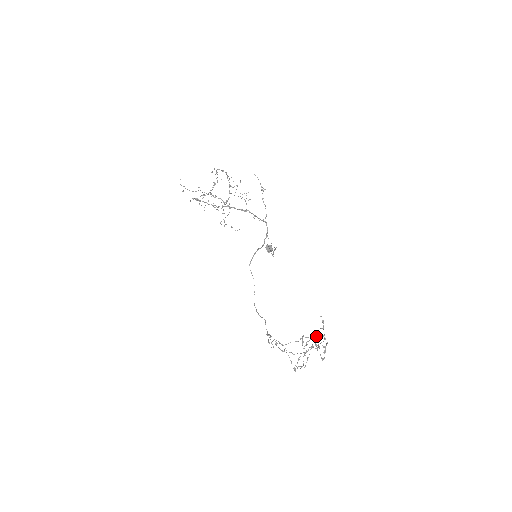
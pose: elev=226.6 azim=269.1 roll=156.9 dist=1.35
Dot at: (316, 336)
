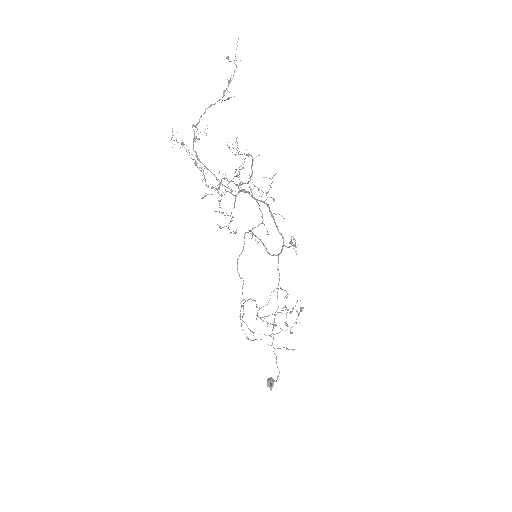
Dot at: occluded
